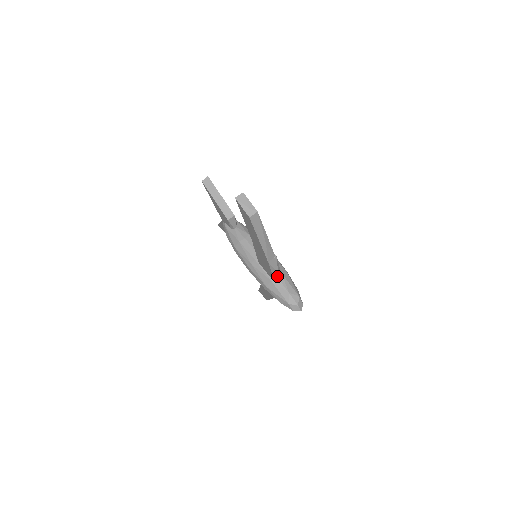
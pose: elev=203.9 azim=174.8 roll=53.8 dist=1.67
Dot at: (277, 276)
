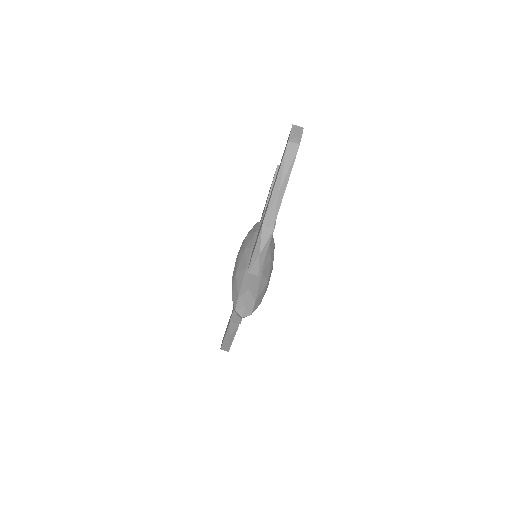
Dot at: (256, 259)
